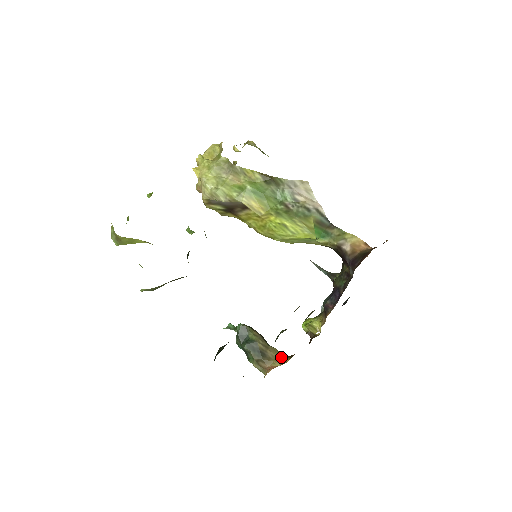
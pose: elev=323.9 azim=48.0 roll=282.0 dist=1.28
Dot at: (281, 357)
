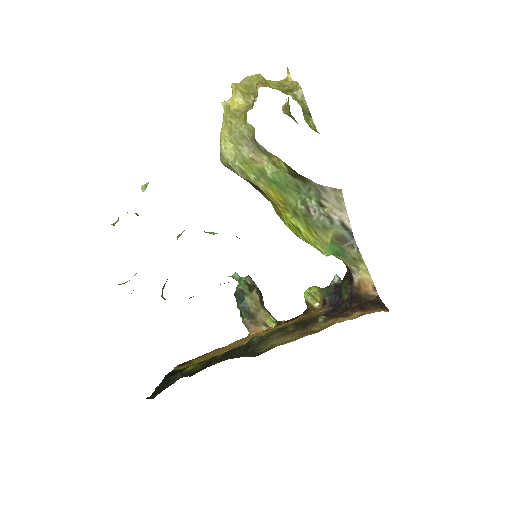
Dot at: (269, 323)
